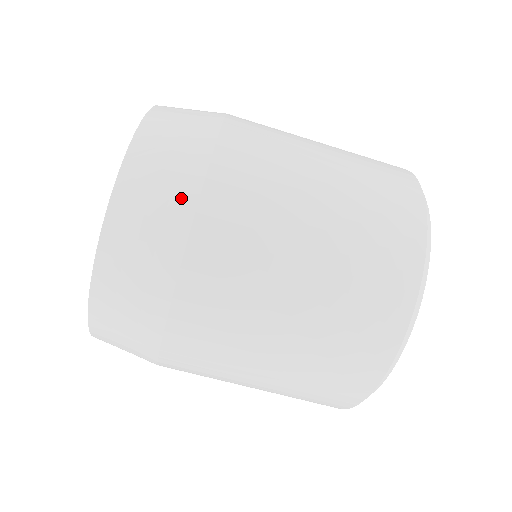
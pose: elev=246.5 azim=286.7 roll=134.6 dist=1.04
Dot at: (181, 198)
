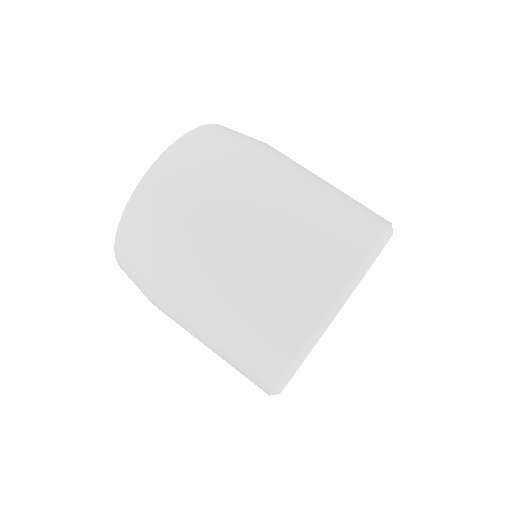
Dot at: (227, 146)
